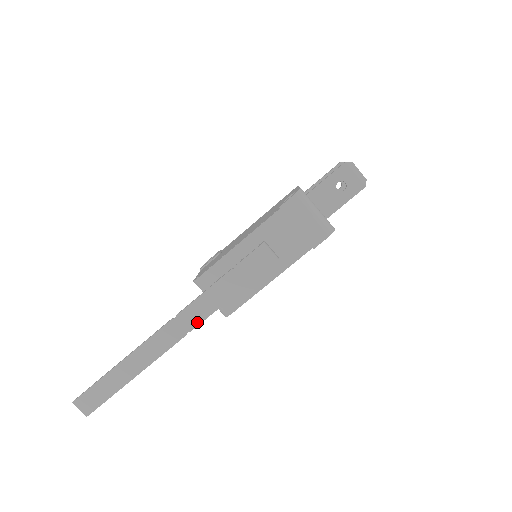
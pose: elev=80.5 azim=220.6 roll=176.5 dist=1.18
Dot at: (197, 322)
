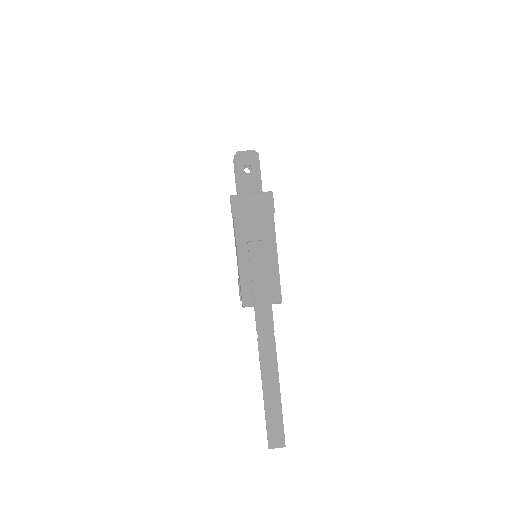
Dot at: (271, 323)
